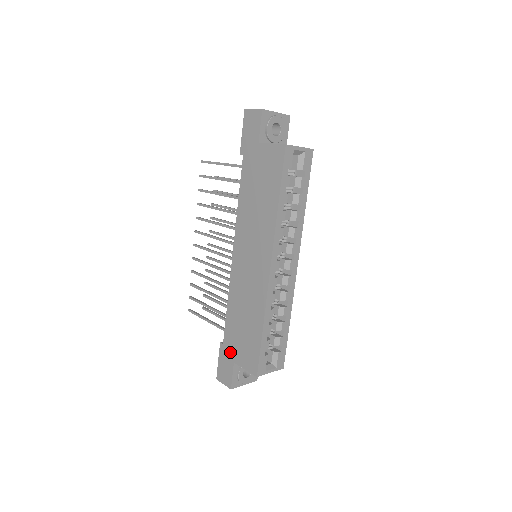
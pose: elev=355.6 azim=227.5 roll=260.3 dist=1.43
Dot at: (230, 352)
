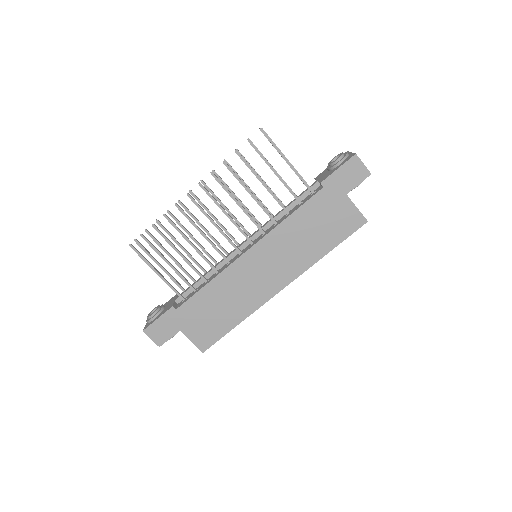
Dot at: (181, 321)
